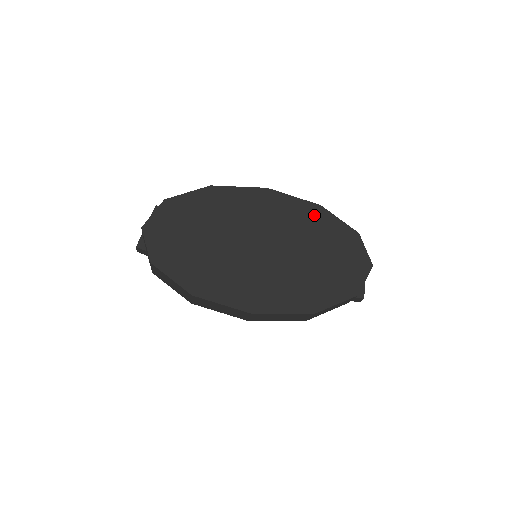
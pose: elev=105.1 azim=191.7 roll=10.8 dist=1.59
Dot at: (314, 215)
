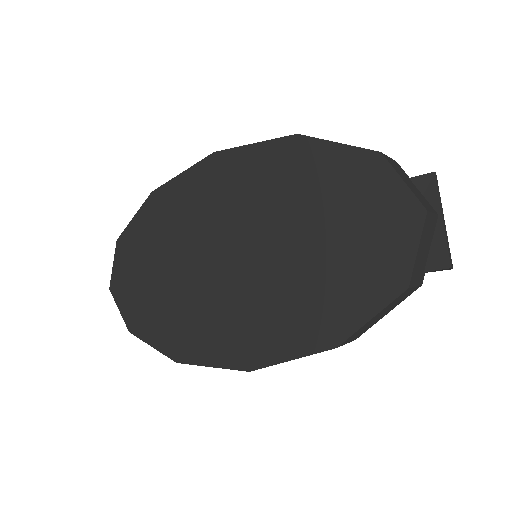
Dot at: (291, 160)
